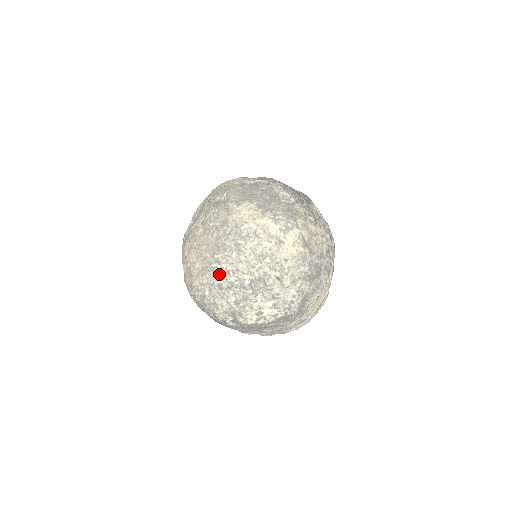
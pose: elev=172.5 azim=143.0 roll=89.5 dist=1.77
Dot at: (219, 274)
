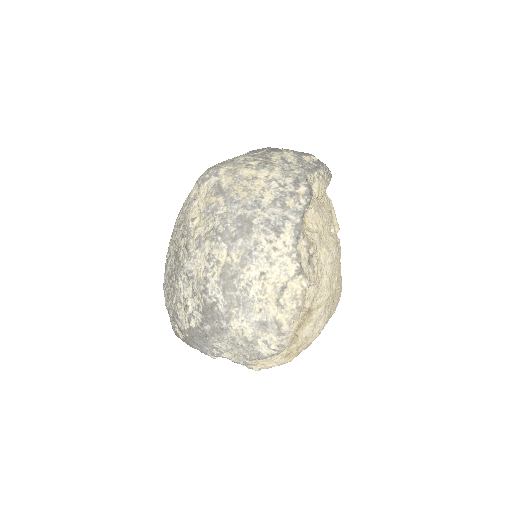
Dot at: (165, 268)
